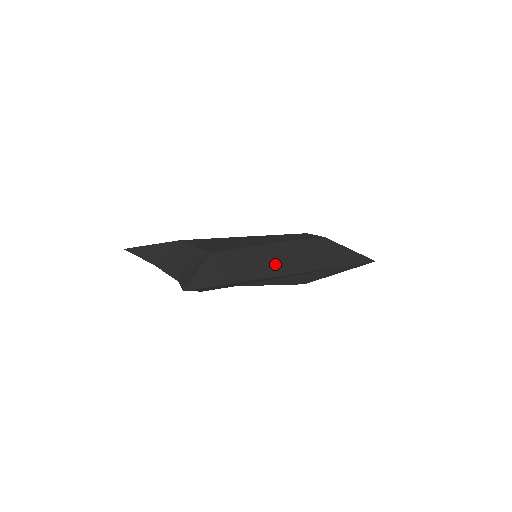
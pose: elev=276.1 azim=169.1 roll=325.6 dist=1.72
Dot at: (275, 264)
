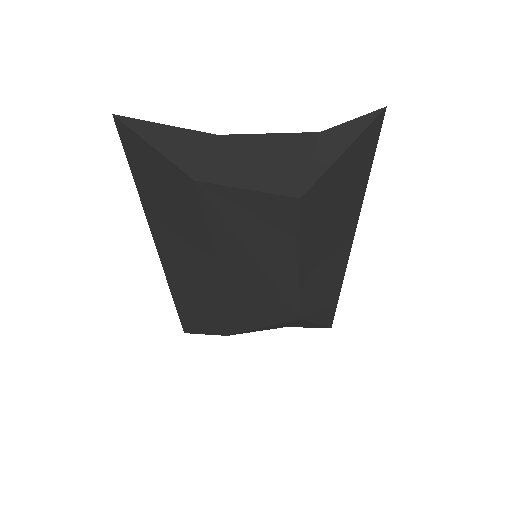
Dot at: occluded
